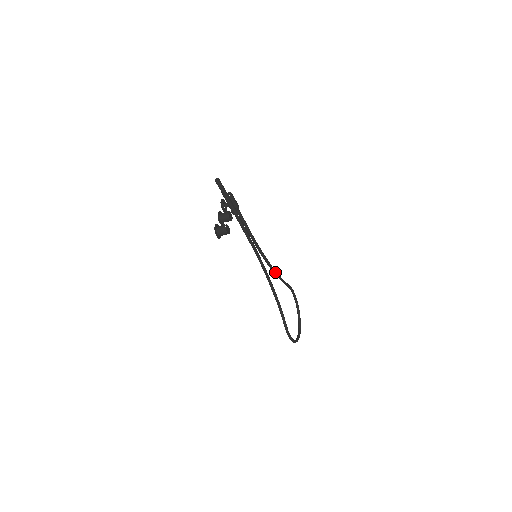
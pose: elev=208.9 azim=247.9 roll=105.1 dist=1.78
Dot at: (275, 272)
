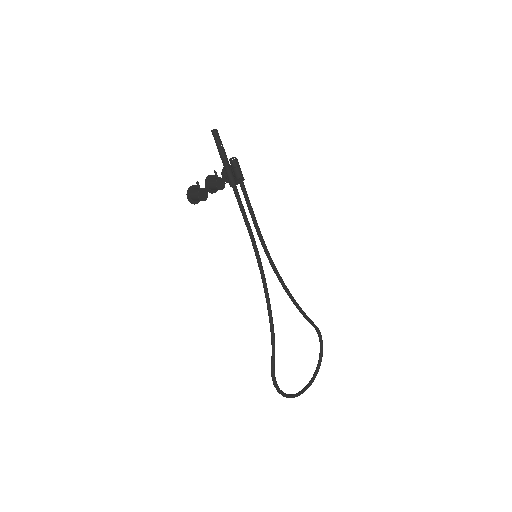
Dot at: (288, 293)
